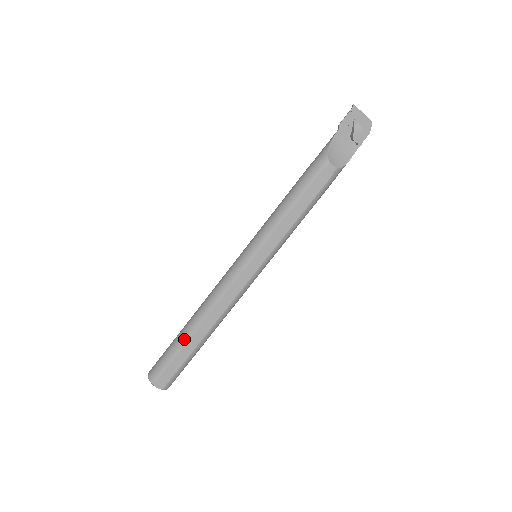
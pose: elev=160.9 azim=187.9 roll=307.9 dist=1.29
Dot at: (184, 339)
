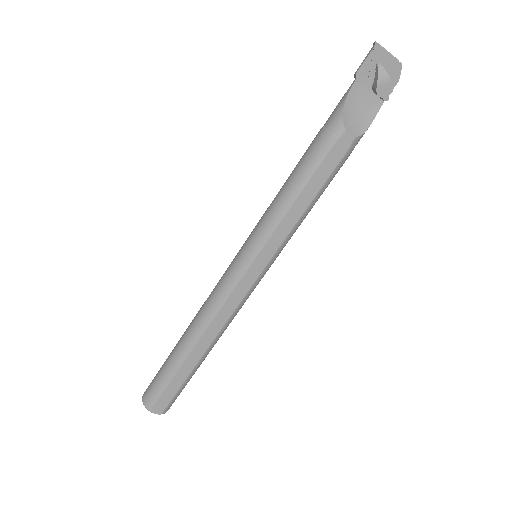
Dot at: (178, 361)
